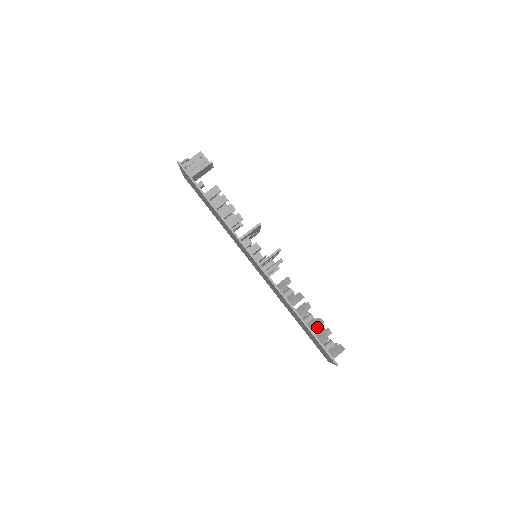
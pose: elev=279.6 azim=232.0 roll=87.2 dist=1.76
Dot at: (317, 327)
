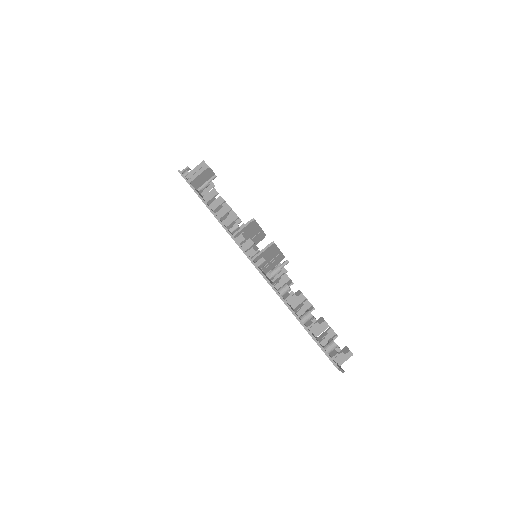
Dot at: (317, 326)
